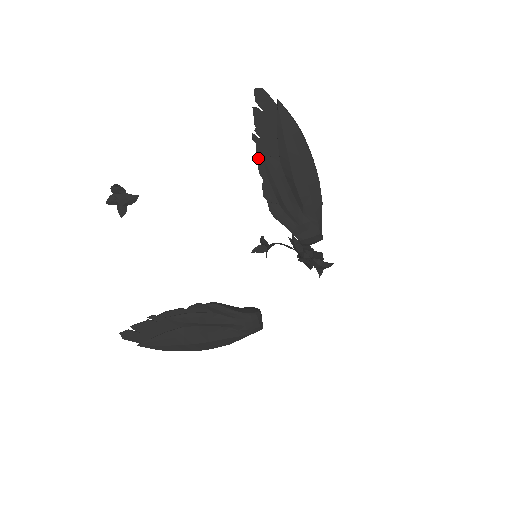
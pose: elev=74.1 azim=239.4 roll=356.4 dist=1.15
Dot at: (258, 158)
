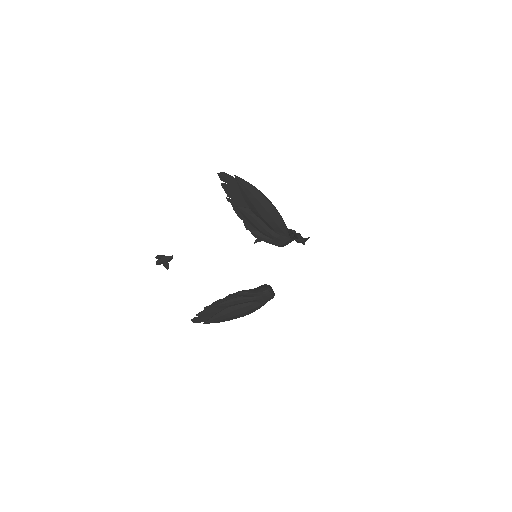
Dot at: (235, 210)
